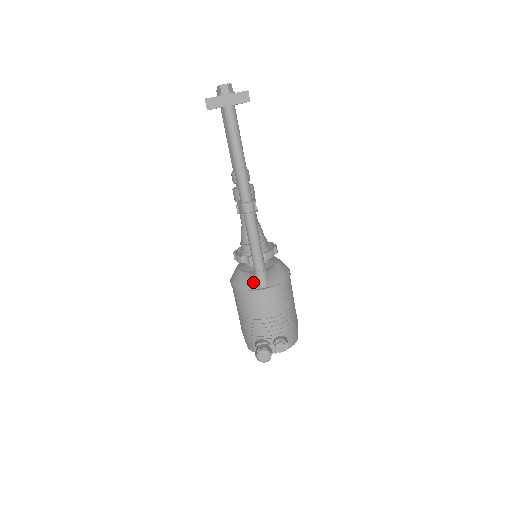
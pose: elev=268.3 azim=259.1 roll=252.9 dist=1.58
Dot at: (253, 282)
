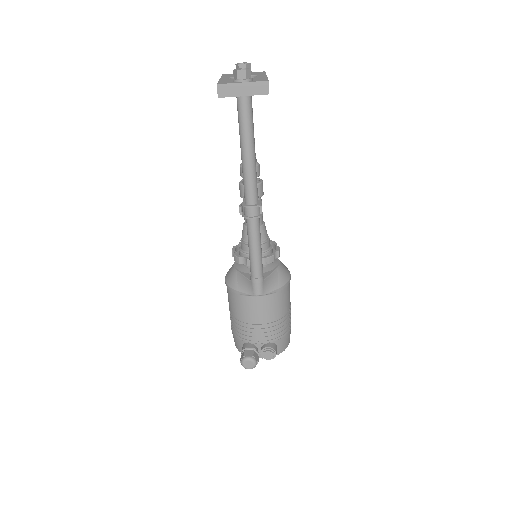
Dot at: (248, 287)
